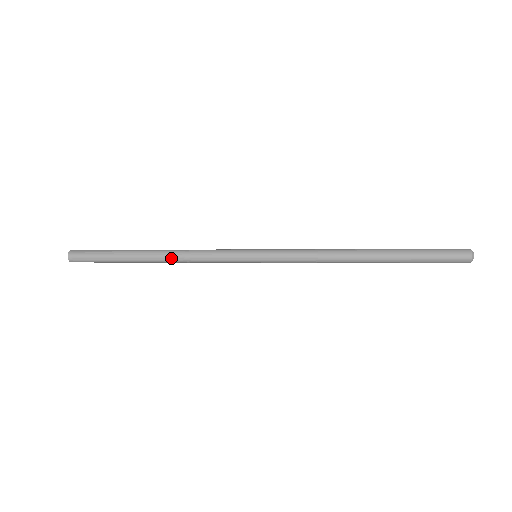
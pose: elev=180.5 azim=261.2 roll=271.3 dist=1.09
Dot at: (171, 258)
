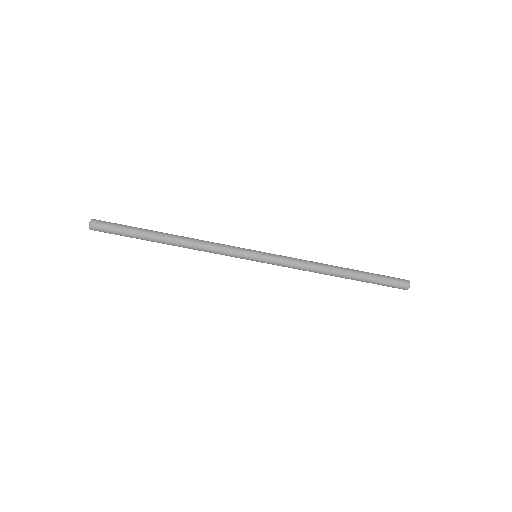
Dot at: (188, 237)
